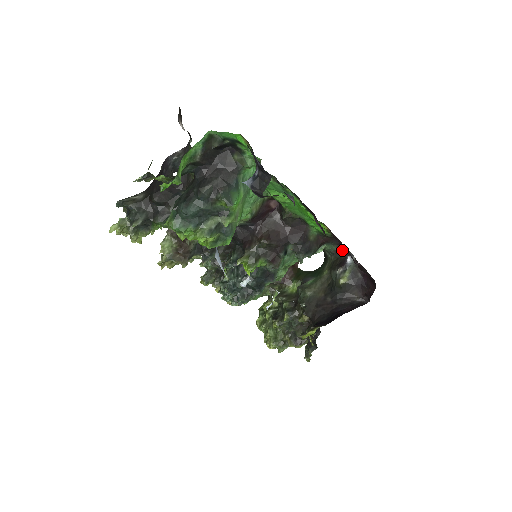
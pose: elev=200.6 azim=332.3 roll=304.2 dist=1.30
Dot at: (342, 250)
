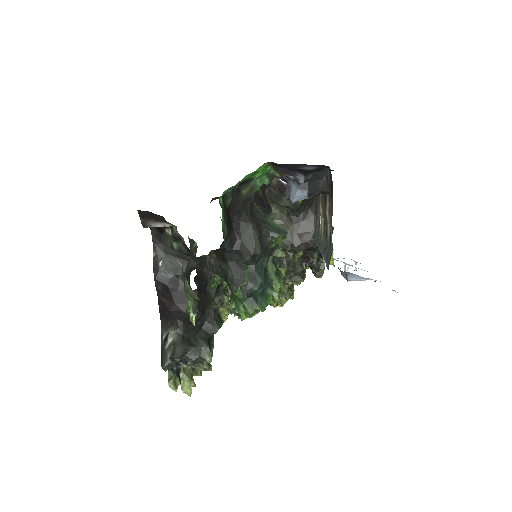
Dot at: occluded
